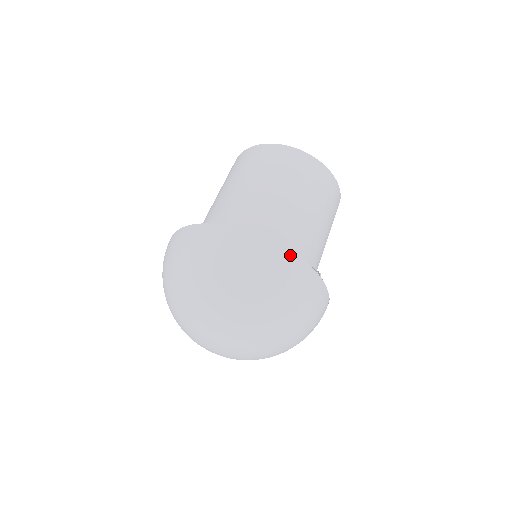
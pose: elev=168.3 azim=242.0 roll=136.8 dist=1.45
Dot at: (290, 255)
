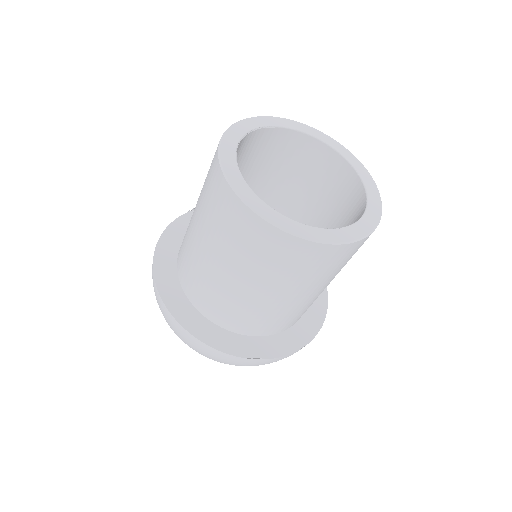
Dot at: (214, 351)
